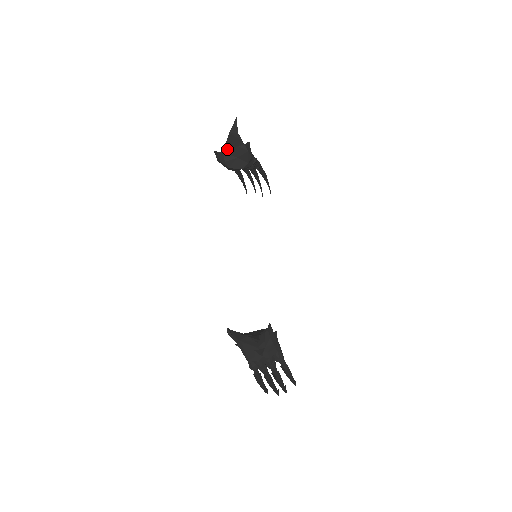
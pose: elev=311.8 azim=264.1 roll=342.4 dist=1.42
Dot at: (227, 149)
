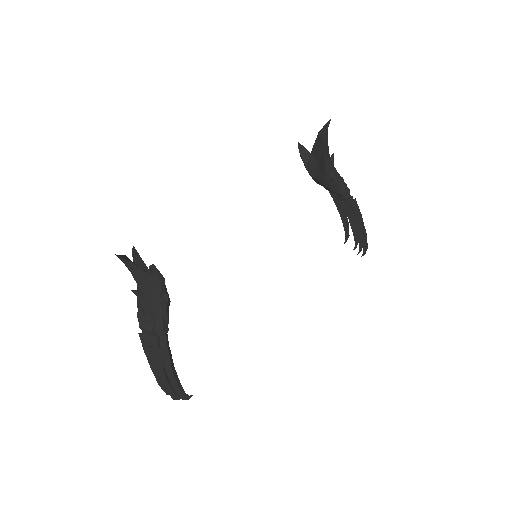
Dot at: (314, 151)
